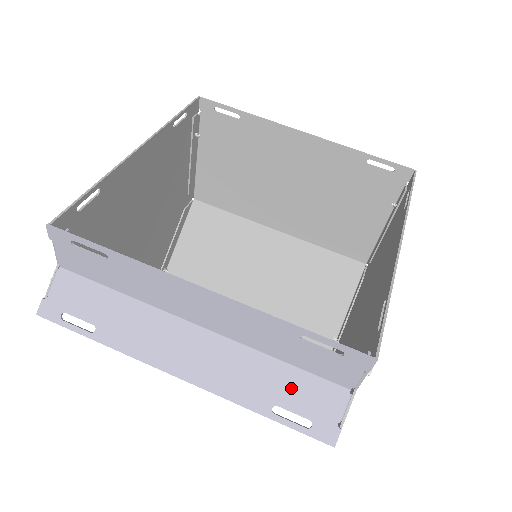
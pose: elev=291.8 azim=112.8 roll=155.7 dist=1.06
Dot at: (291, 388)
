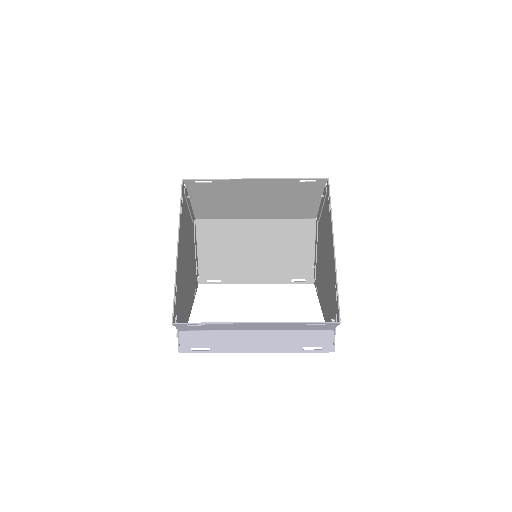
Dot at: (308, 338)
